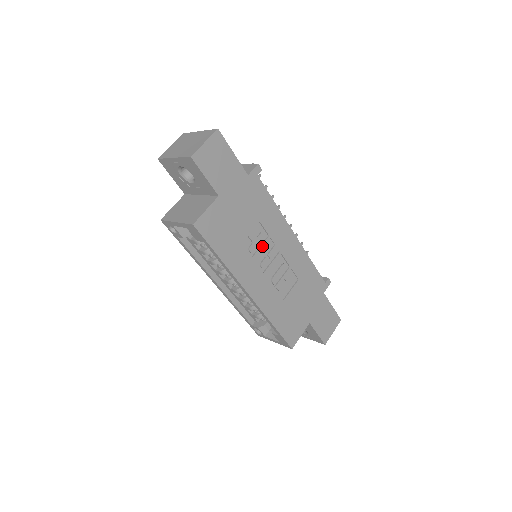
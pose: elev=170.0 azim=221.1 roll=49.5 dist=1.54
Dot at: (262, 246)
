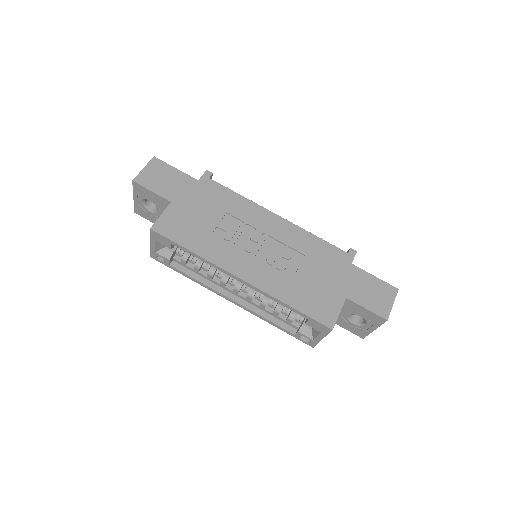
Dot at: (239, 233)
